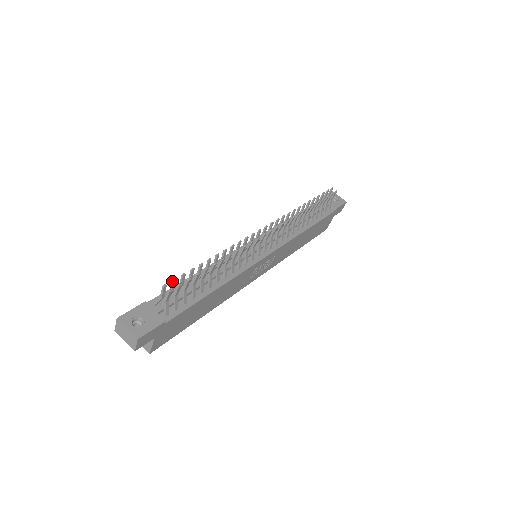
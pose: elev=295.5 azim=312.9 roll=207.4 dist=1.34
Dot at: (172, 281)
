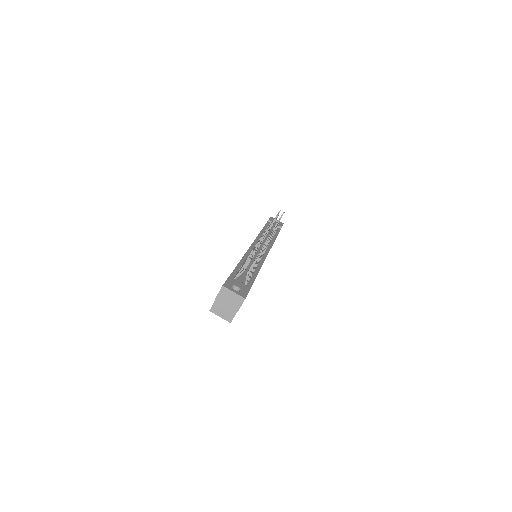
Dot at: (250, 256)
